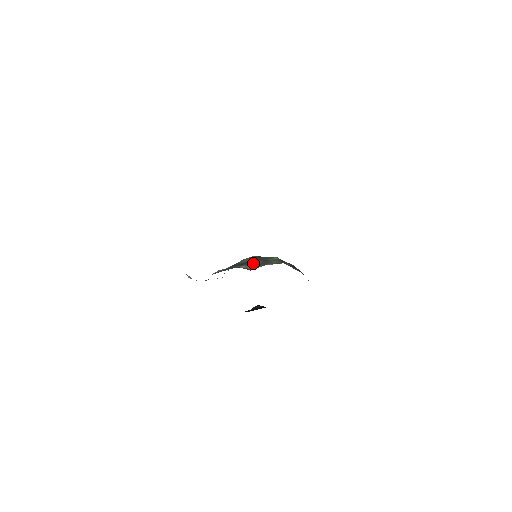
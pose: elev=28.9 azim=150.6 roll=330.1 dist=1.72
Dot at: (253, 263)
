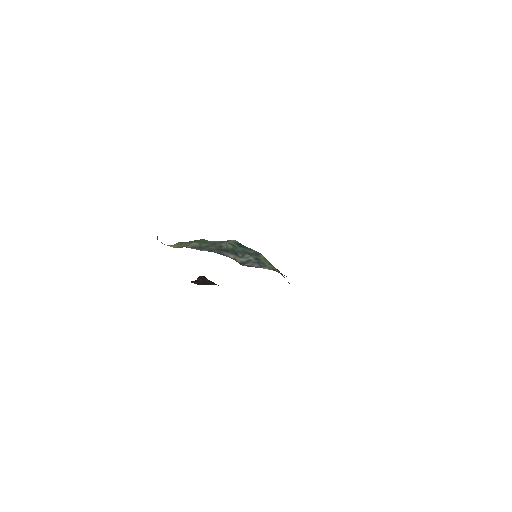
Dot at: (241, 254)
